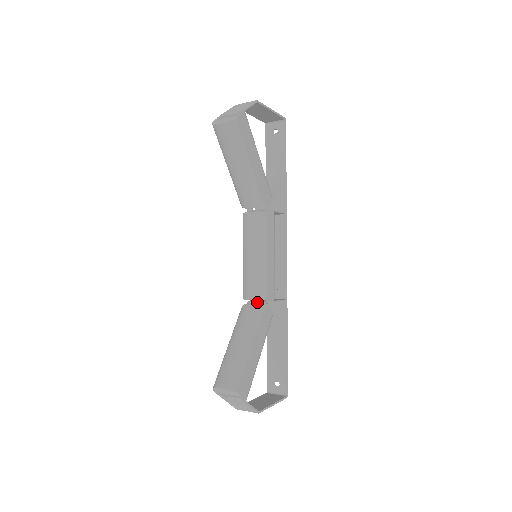
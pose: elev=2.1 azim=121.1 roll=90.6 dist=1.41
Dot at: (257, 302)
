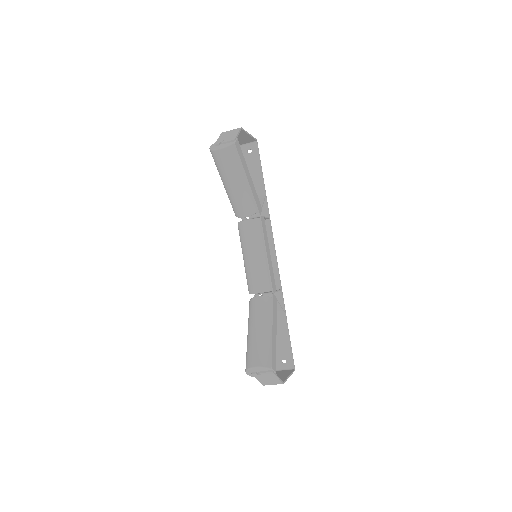
Dot at: (263, 294)
